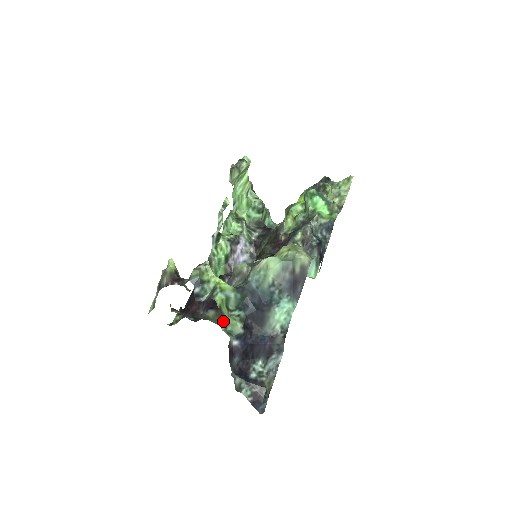
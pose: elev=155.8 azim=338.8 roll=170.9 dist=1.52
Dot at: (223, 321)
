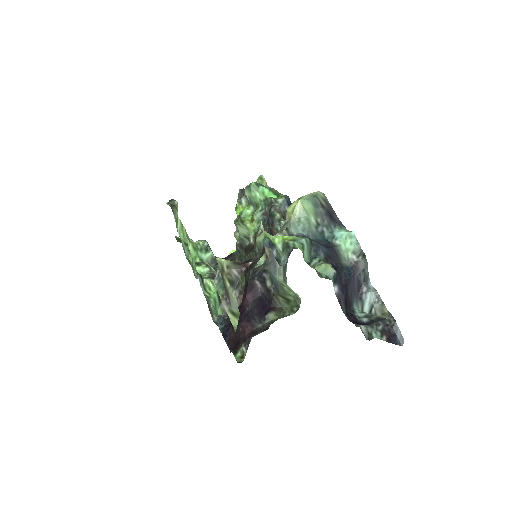
Dot at: occluded
